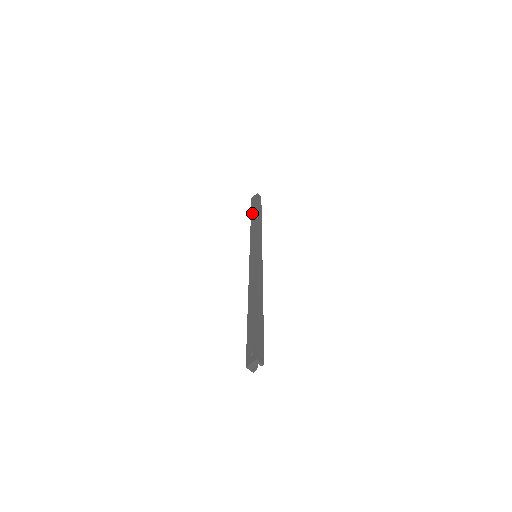
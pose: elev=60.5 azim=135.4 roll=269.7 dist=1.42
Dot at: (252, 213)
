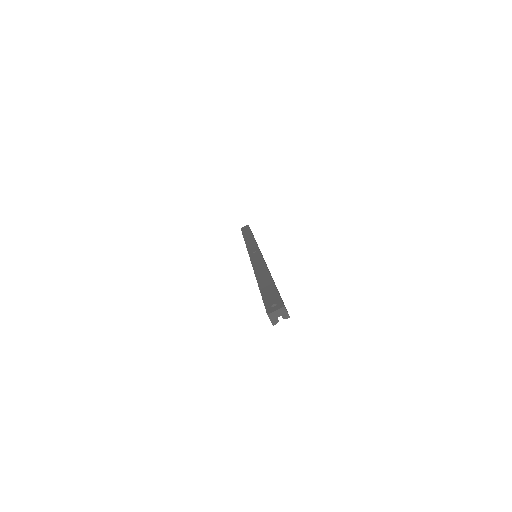
Dot at: (245, 234)
